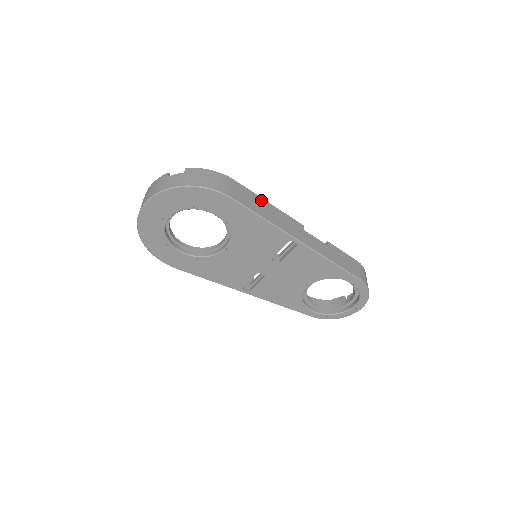
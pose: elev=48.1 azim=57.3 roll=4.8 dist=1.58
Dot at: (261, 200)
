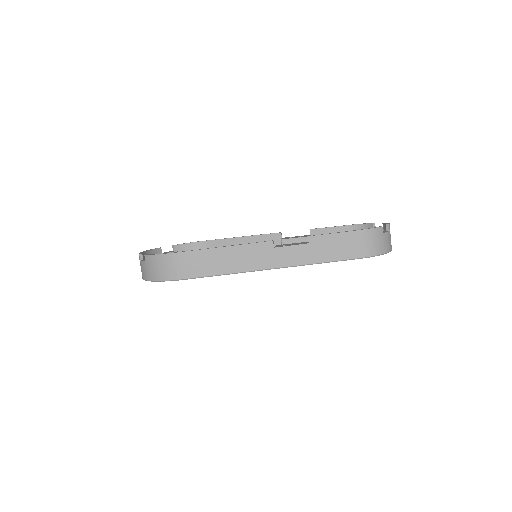
Dot at: (215, 252)
